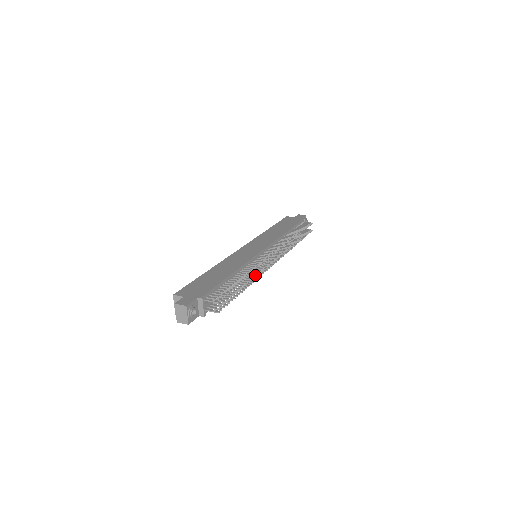
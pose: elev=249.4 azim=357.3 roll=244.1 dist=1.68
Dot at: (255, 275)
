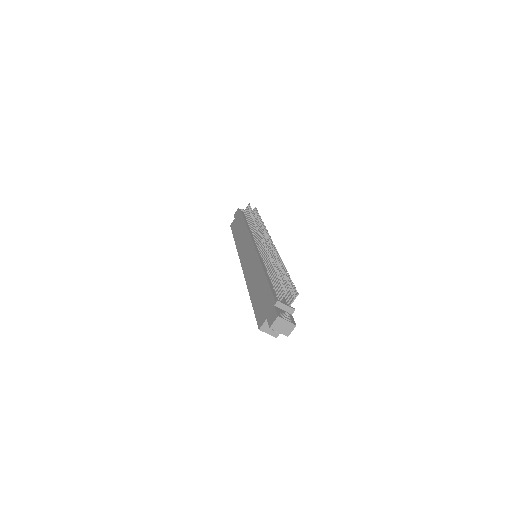
Dot at: (275, 259)
